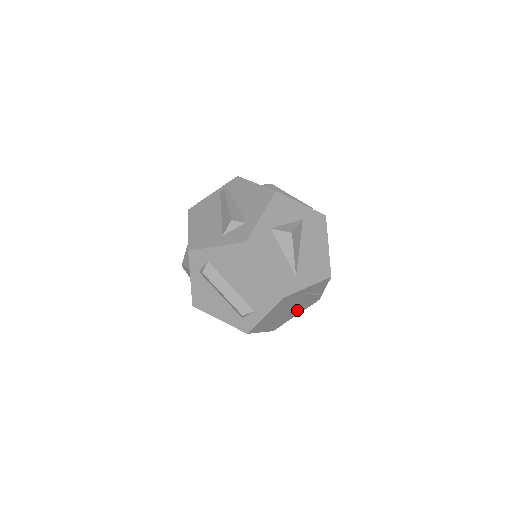
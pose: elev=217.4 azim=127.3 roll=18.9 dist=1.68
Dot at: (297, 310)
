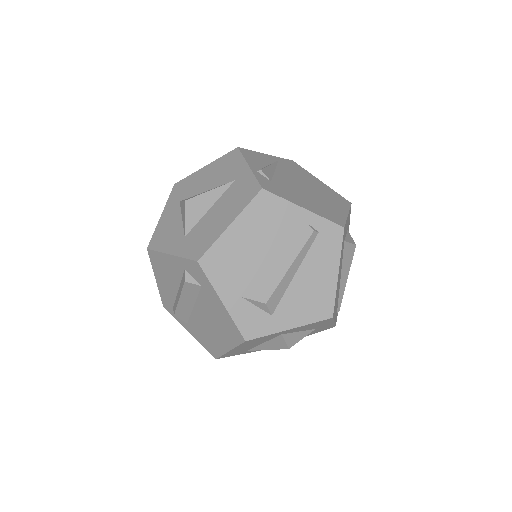
Dot at: occluded
